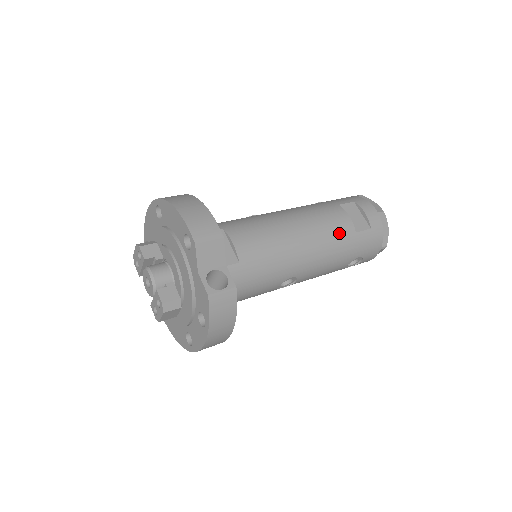
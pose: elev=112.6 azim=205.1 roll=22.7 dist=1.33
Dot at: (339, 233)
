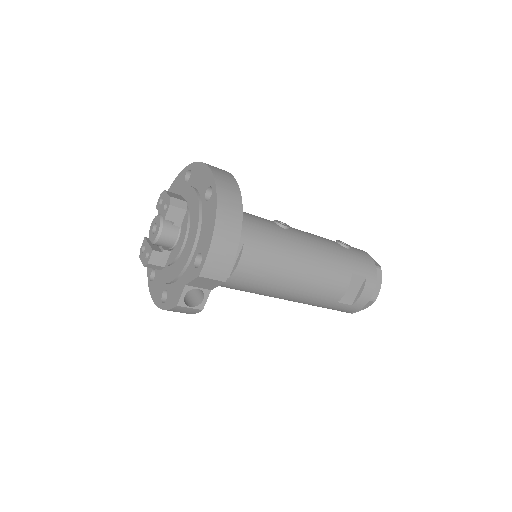
Dot at: (325, 297)
